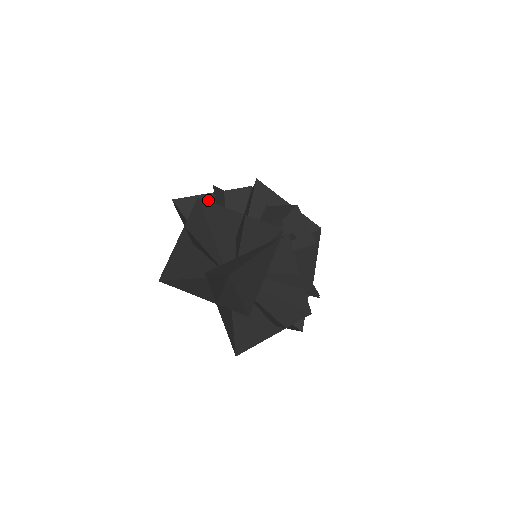
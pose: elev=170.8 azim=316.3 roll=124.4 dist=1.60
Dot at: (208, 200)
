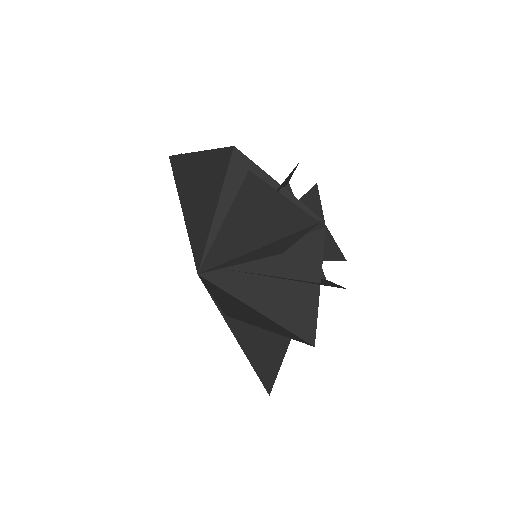
Dot at: occluded
